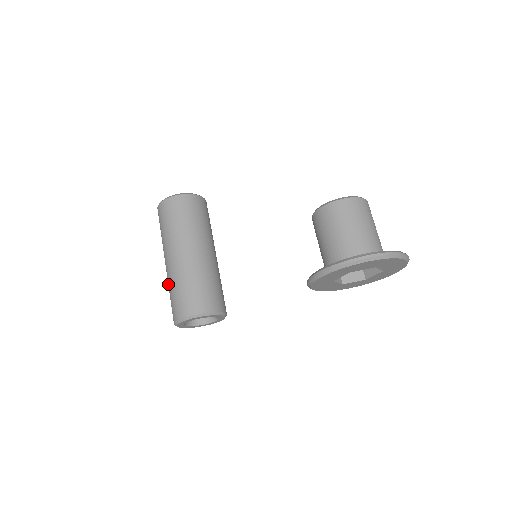
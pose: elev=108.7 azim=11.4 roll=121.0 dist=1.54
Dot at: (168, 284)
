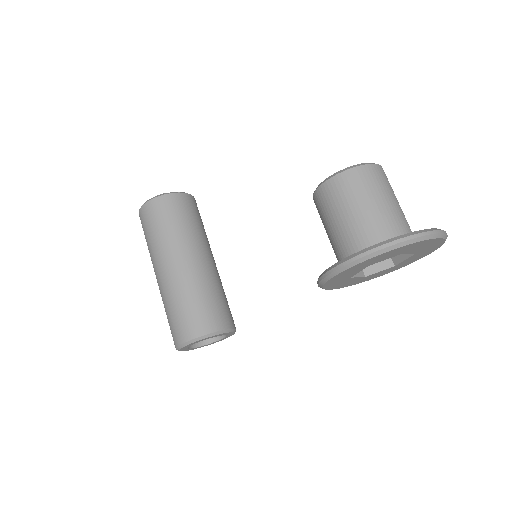
Dot at: occluded
